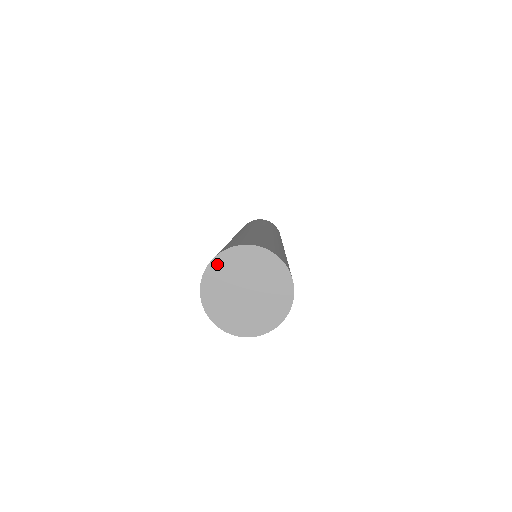
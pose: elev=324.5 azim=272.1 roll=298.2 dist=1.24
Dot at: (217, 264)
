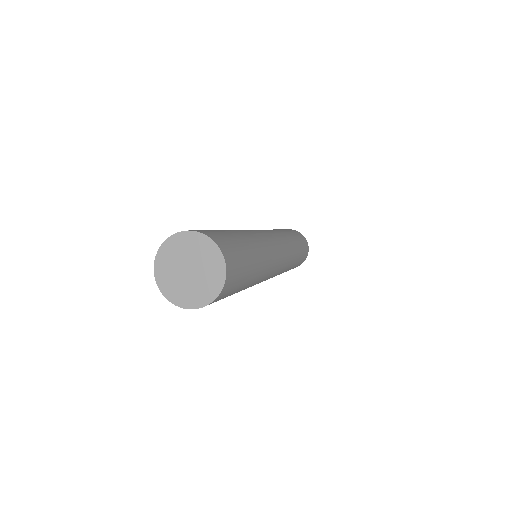
Dot at: (168, 244)
